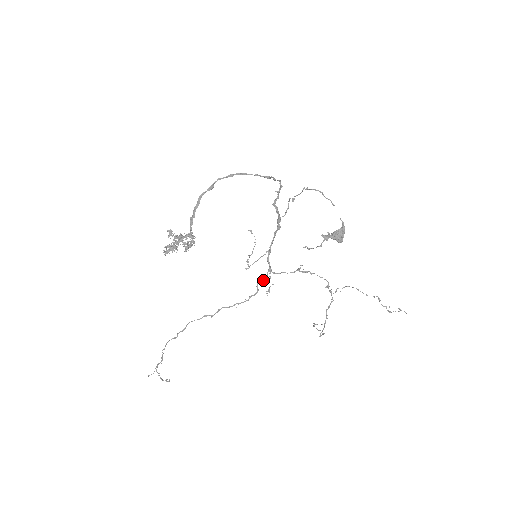
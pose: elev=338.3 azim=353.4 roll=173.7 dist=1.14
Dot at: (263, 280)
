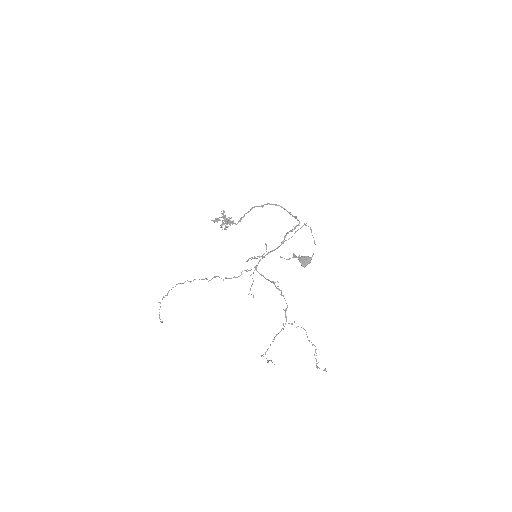
Dot at: (248, 270)
